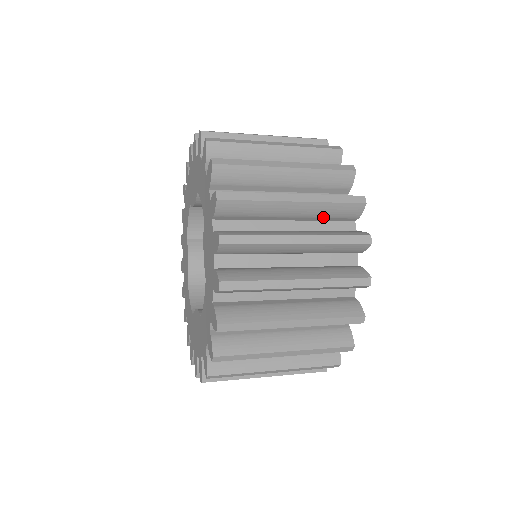
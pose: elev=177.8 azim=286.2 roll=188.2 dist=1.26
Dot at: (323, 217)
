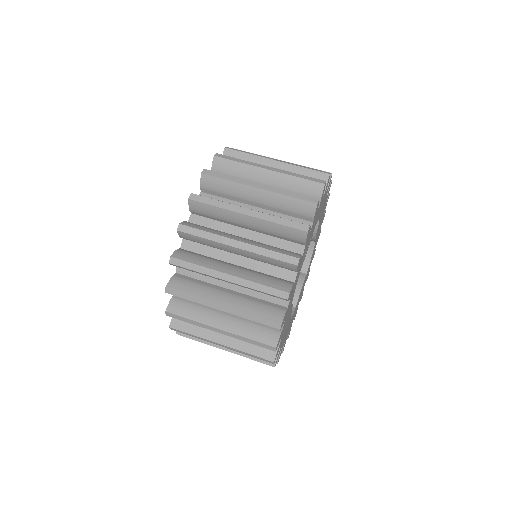
Dot at: occluded
